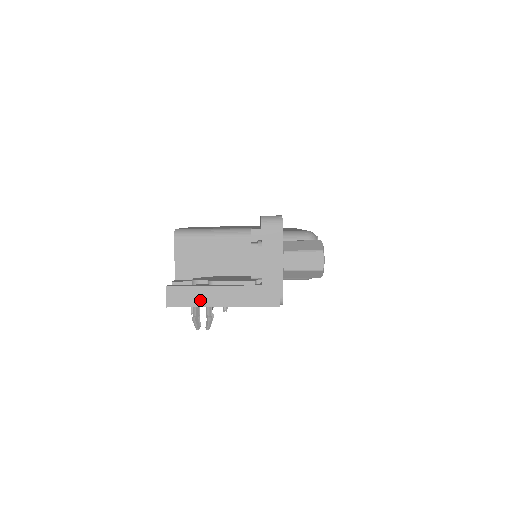
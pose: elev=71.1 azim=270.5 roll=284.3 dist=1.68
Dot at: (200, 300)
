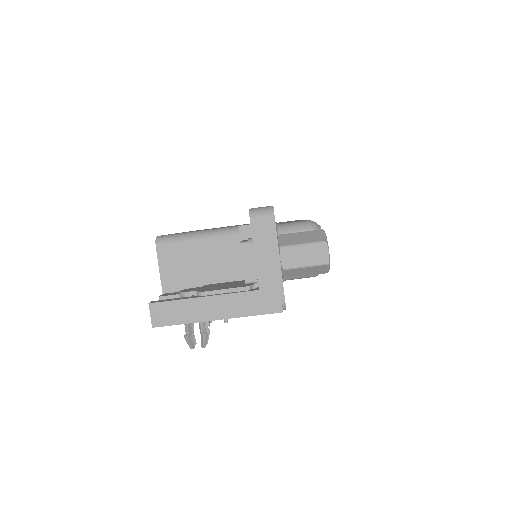
Dot at: (189, 315)
